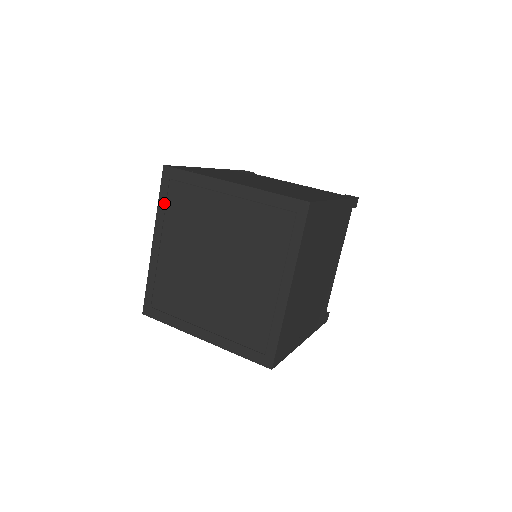
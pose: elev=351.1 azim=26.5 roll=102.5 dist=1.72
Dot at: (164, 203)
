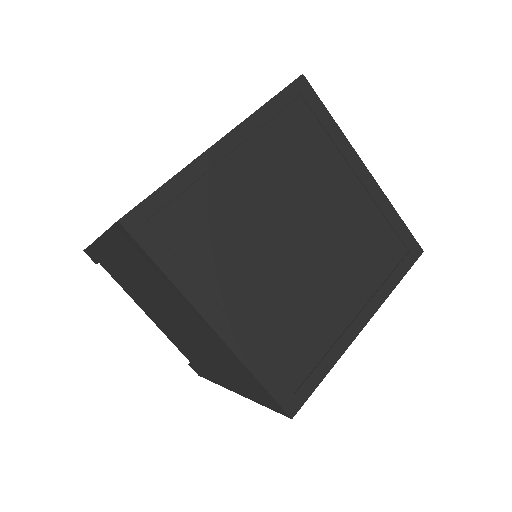
Dot at: (275, 111)
